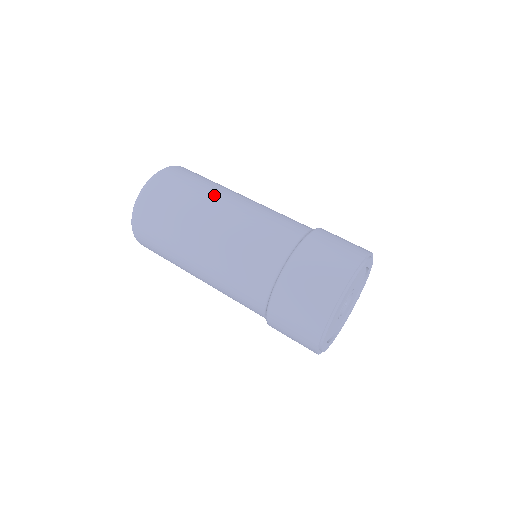
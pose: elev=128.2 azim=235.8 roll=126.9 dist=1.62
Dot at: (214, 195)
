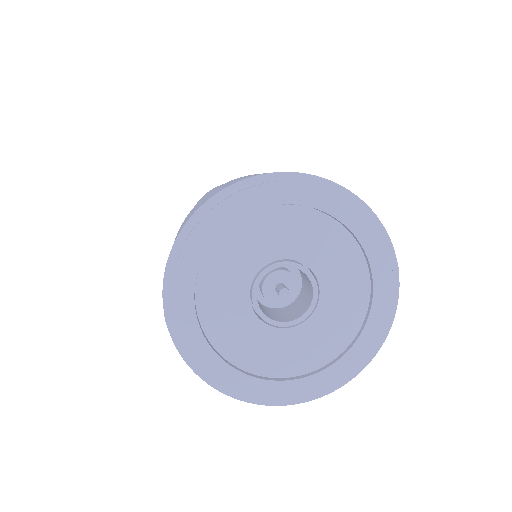
Dot at: occluded
